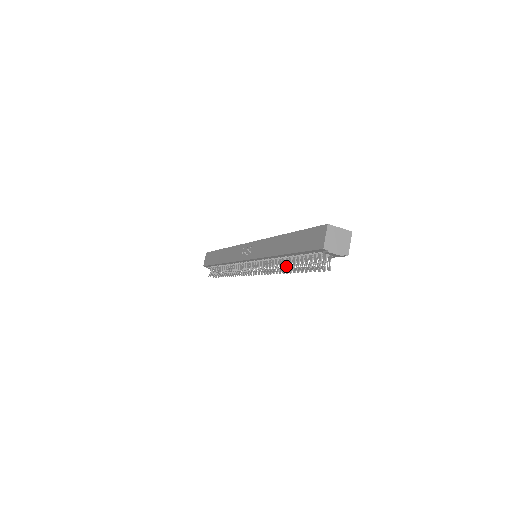
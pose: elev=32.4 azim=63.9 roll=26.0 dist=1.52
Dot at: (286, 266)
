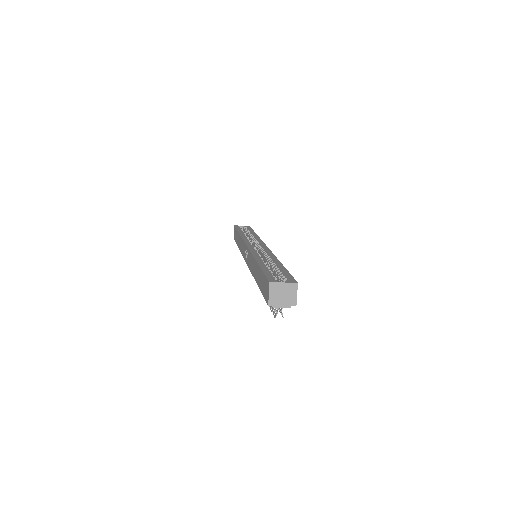
Dot at: occluded
